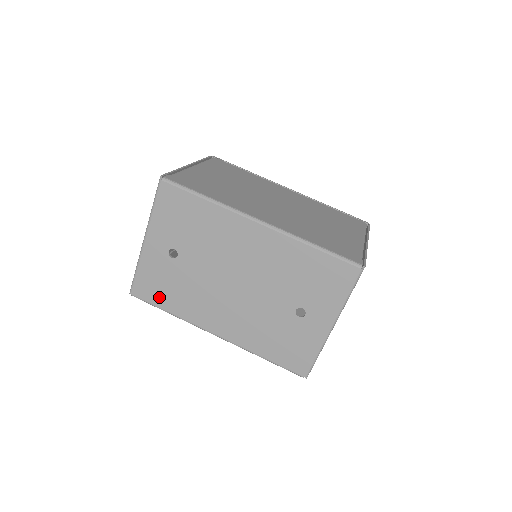
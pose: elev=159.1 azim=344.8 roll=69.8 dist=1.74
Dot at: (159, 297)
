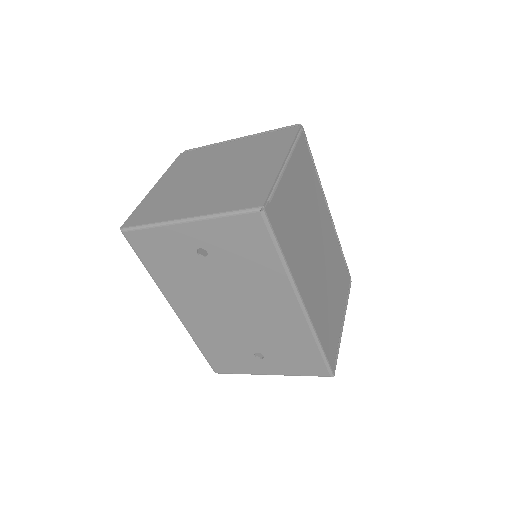
Dot at: (150, 258)
